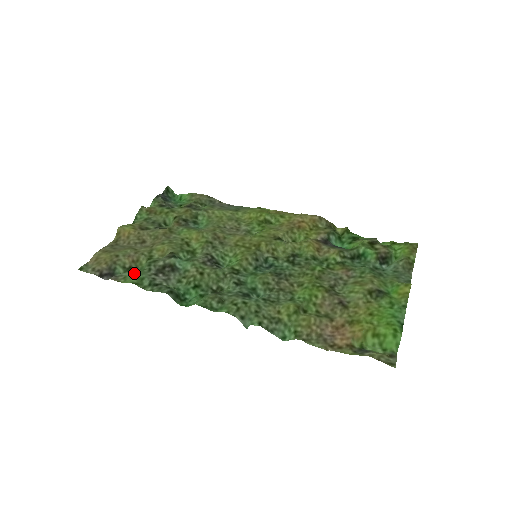
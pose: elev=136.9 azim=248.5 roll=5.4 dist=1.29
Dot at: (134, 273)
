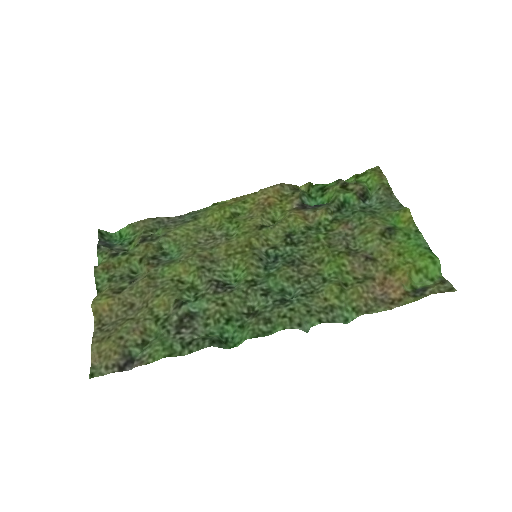
Dot at: (157, 345)
